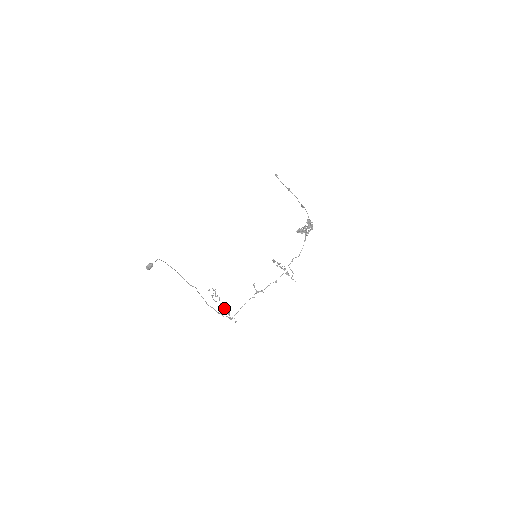
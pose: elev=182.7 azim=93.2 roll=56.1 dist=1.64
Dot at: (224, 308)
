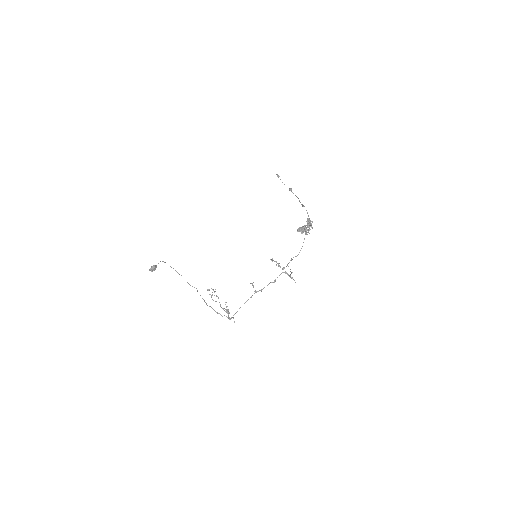
Dot at: (223, 308)
